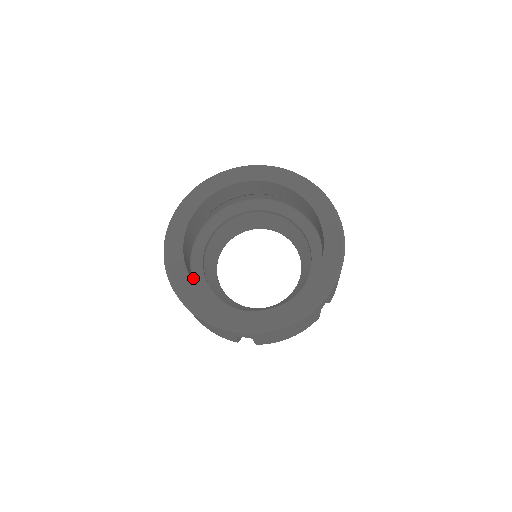
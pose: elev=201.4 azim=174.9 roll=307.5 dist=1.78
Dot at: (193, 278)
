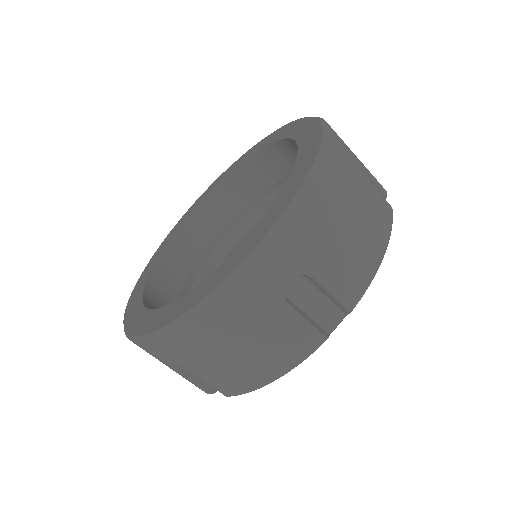
Dot at: occluded
